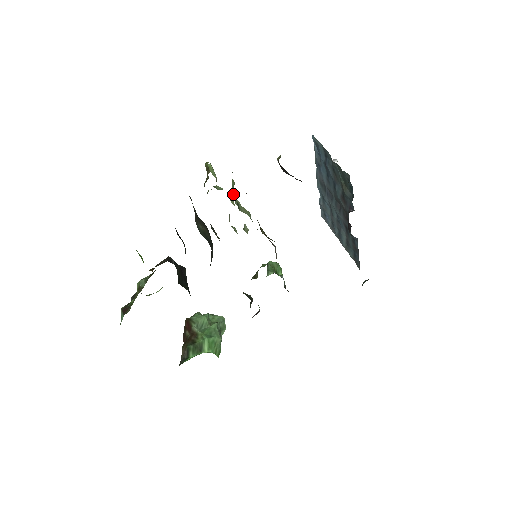
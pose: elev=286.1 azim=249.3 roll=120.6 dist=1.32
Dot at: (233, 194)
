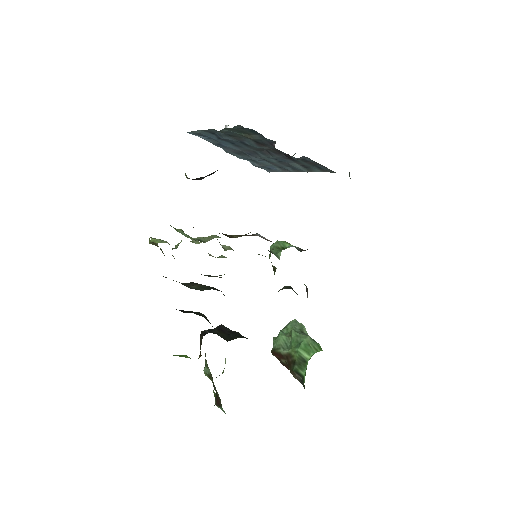
Dot at: occluded
